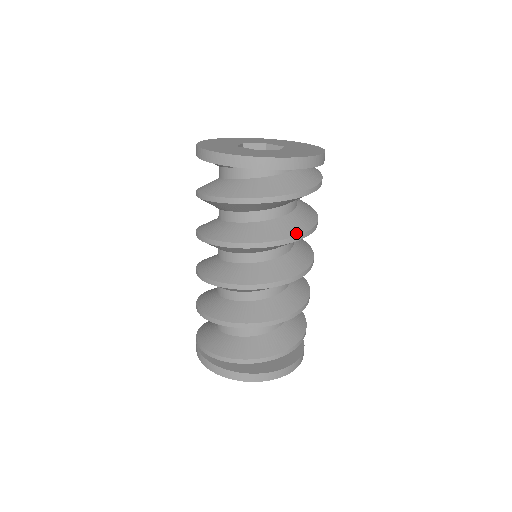
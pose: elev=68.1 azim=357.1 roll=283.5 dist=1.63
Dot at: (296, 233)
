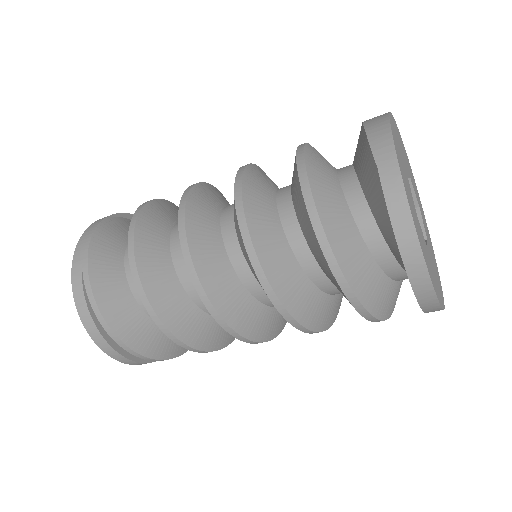
Dot at: occluded
